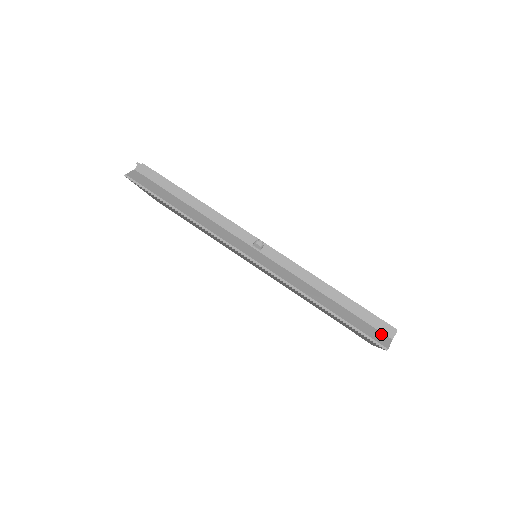
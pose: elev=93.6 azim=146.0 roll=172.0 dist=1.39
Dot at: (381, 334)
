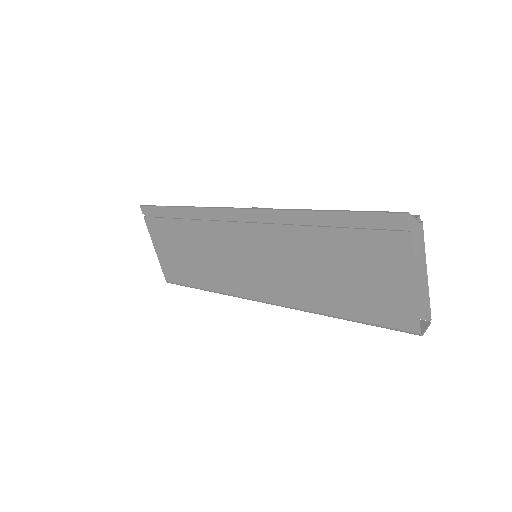
Dot at: occluded
